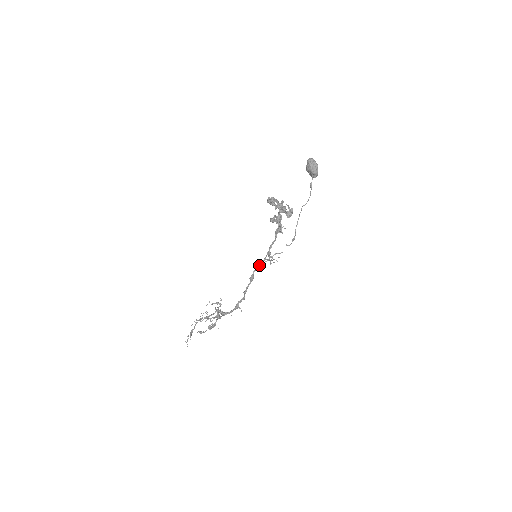
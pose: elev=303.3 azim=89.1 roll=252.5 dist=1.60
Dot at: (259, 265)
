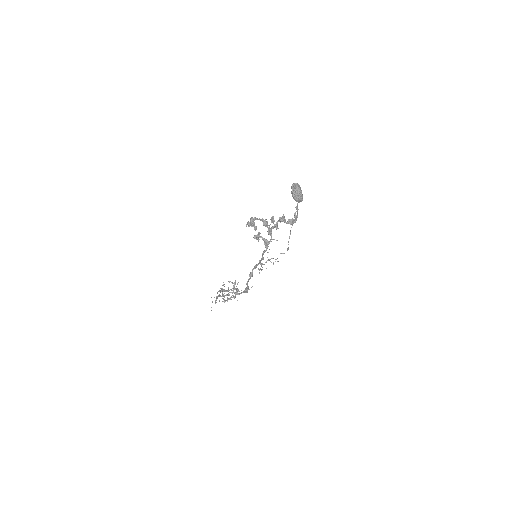
Dot at: (256, 266)
